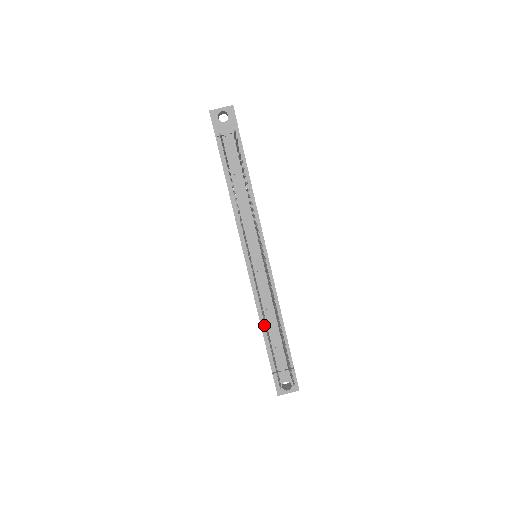
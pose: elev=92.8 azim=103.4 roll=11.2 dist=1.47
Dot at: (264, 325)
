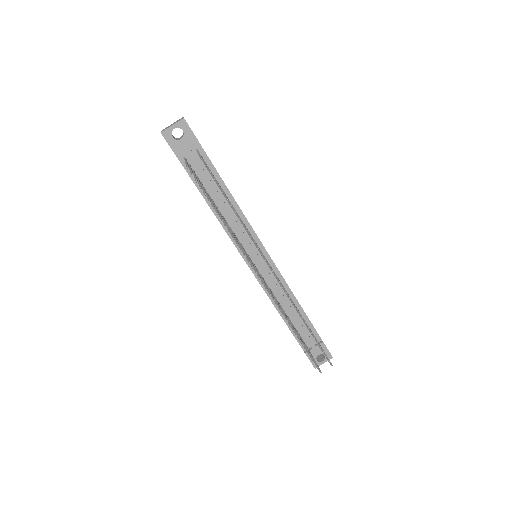
Dot at: occluded
